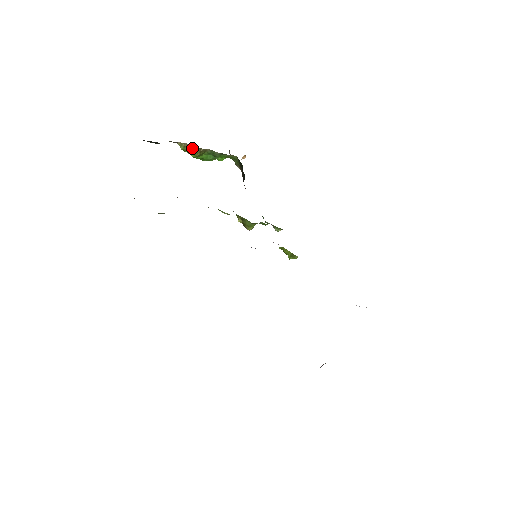
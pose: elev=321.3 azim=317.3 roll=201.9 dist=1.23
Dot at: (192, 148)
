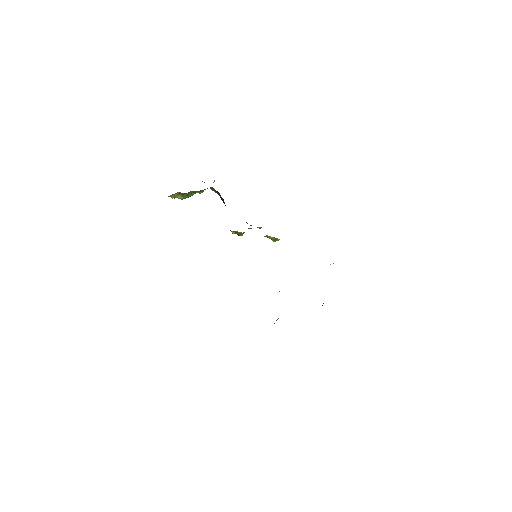
Dot at: (179, 194)
